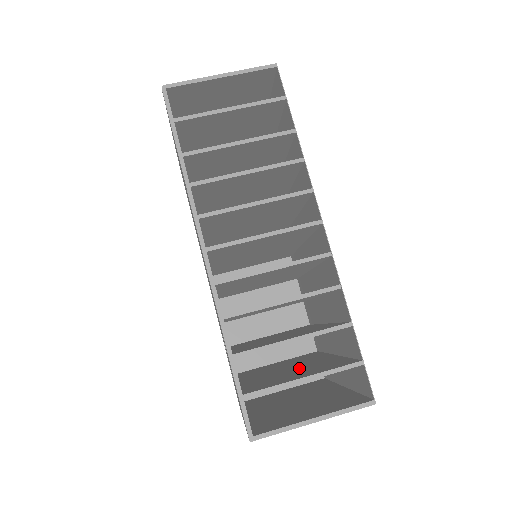
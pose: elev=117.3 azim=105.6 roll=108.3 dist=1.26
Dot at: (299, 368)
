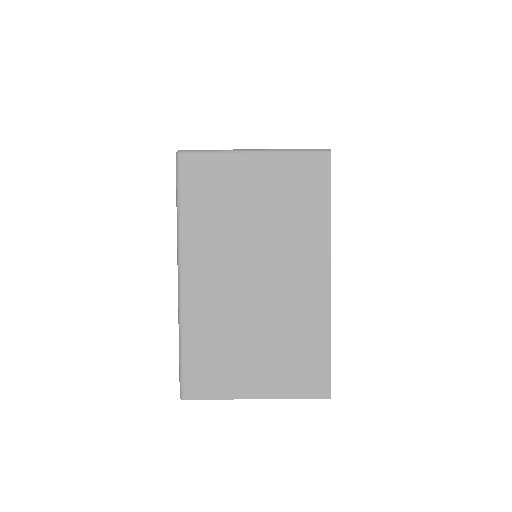
Dot at: occluded
